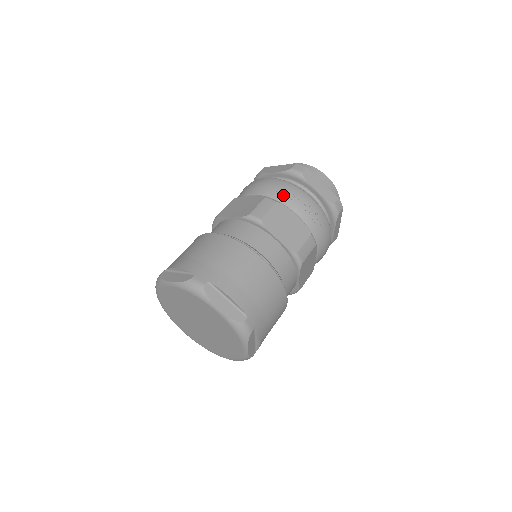
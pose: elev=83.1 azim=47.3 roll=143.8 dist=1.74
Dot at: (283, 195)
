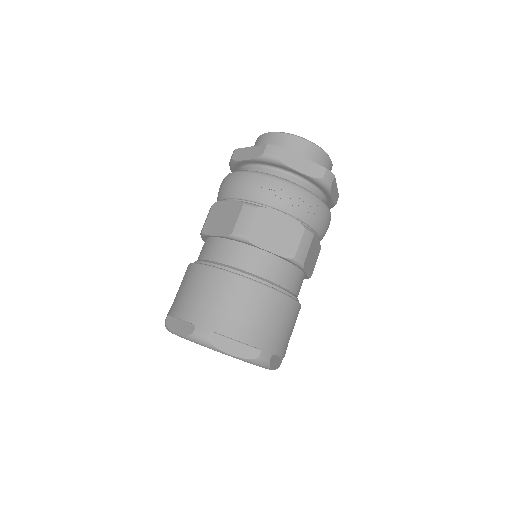
Dot at: (262, 195)
